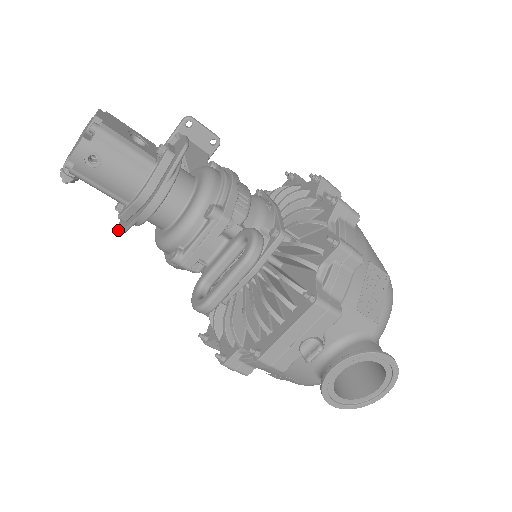
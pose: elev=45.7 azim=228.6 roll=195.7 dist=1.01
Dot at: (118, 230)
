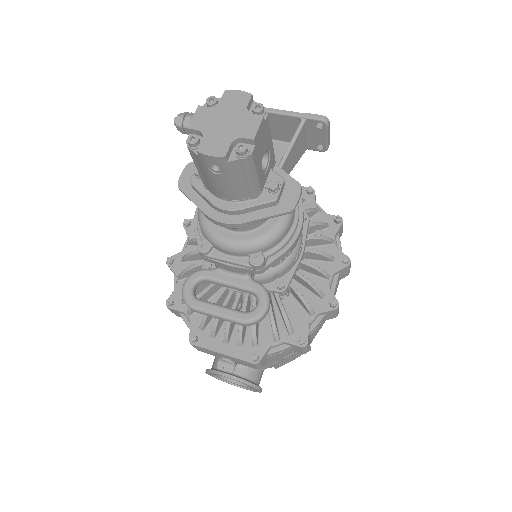
Dot at: (181, 181)
